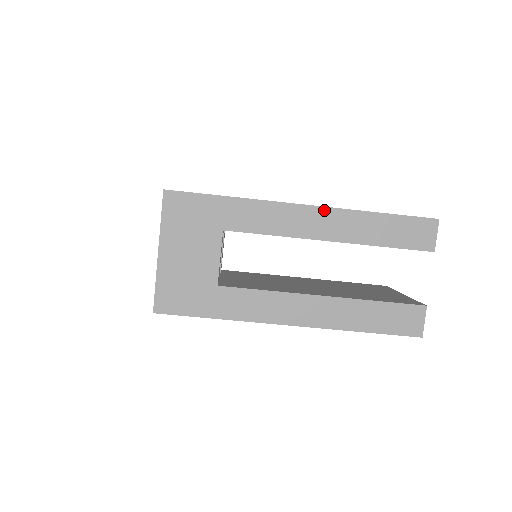
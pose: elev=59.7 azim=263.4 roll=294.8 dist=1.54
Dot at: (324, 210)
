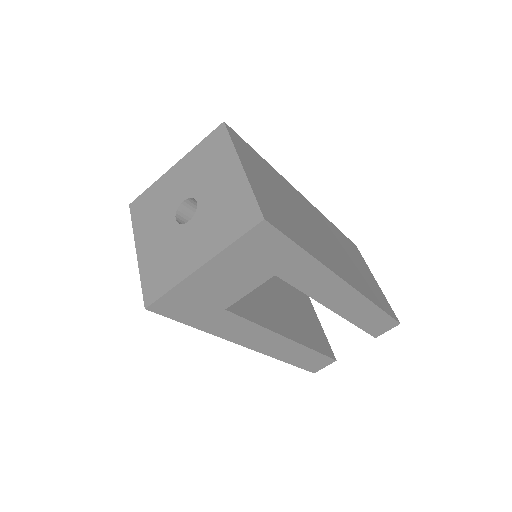
Dot at: (355, 293)
